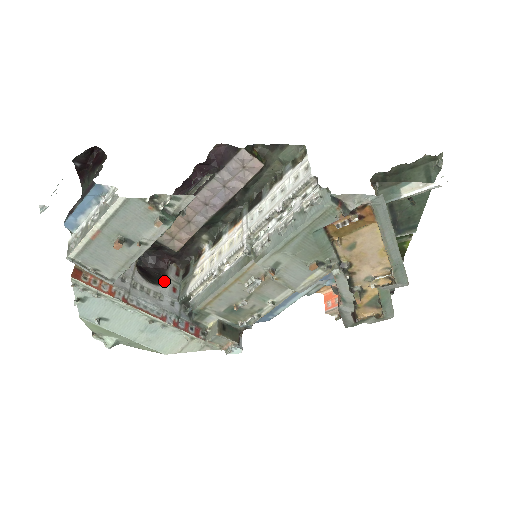
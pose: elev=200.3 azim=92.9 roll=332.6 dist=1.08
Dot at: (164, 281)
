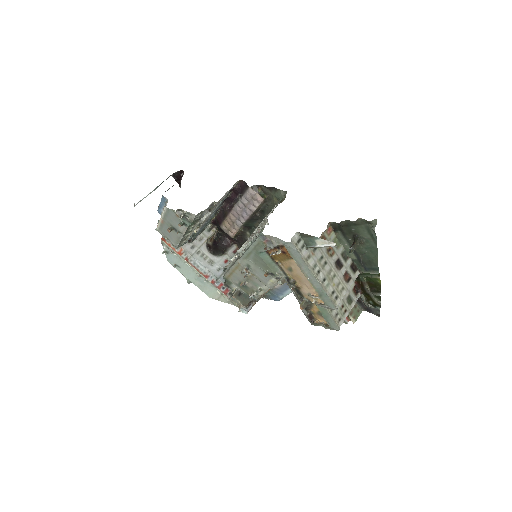
Dot at: (222, 254)
